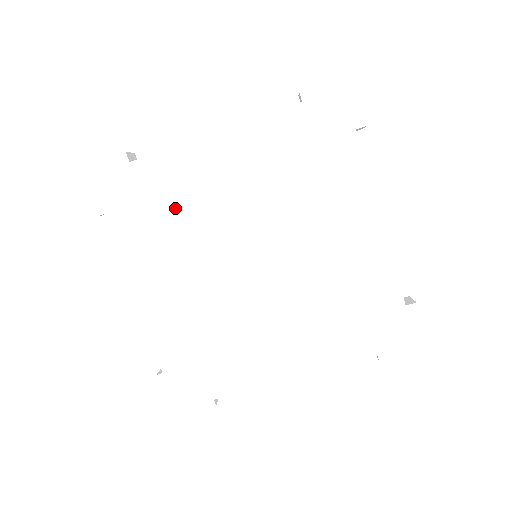
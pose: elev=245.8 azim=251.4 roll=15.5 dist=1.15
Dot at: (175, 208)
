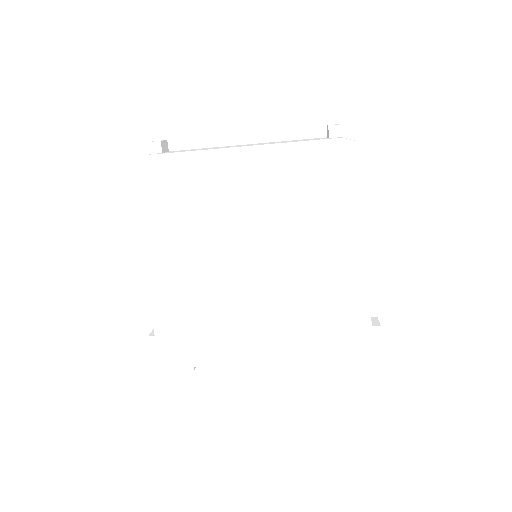
Dot at: (195, 203)
